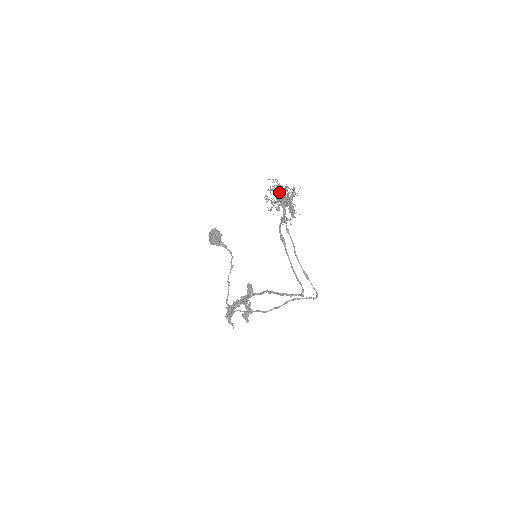
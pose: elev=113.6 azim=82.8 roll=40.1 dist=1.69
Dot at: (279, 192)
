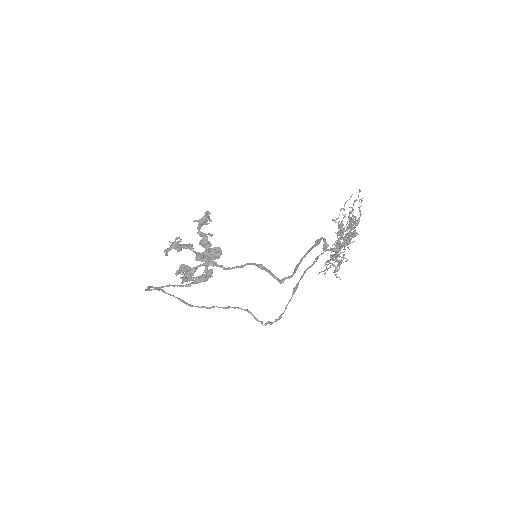
Dot at: occluded
